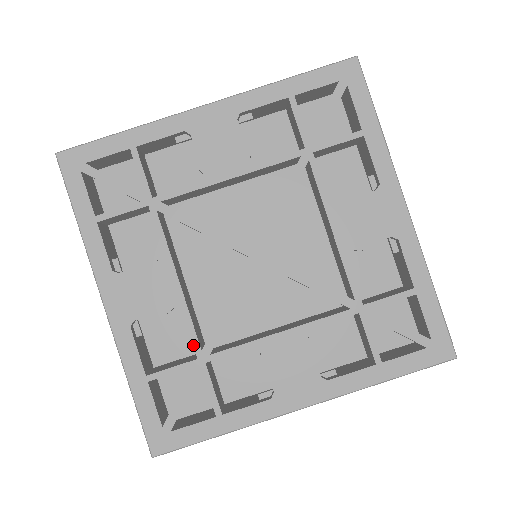
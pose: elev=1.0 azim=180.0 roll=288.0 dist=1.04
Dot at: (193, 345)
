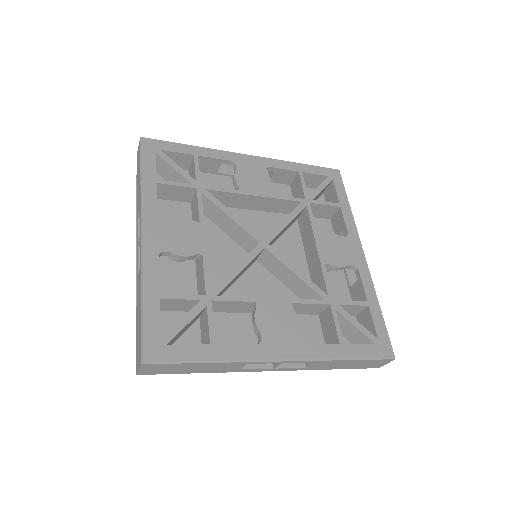
Dot at: (205, 284)
